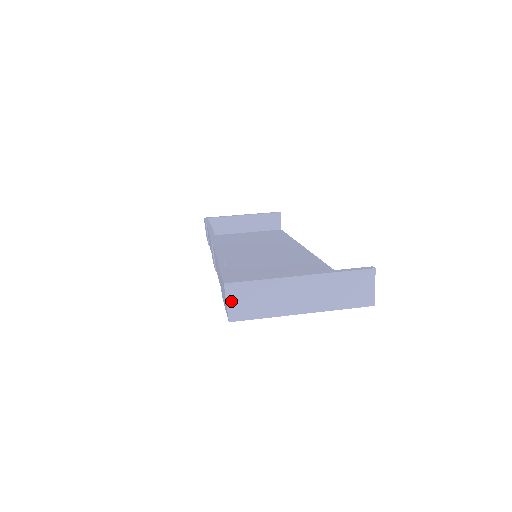
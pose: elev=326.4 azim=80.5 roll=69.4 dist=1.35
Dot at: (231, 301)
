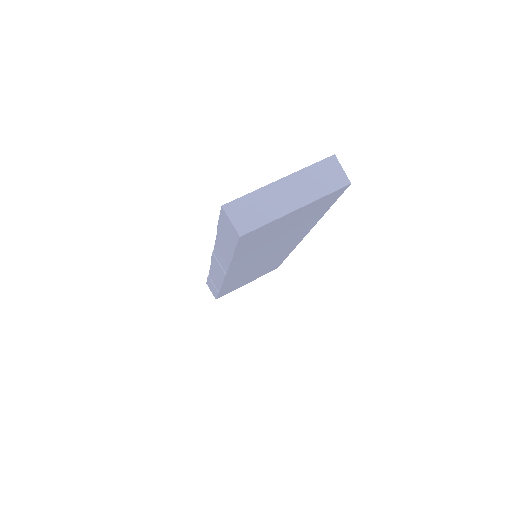
Dot at: (234, 218)
